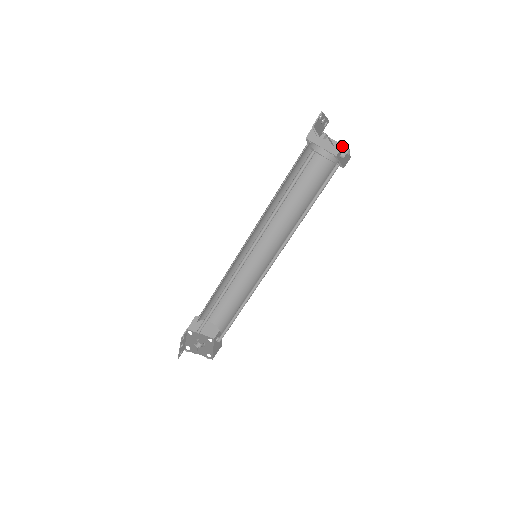
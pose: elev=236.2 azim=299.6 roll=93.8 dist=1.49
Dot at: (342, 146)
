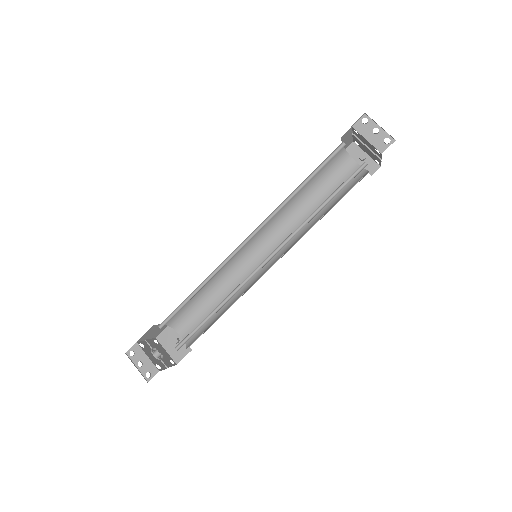
Dot at: (352, 142)
